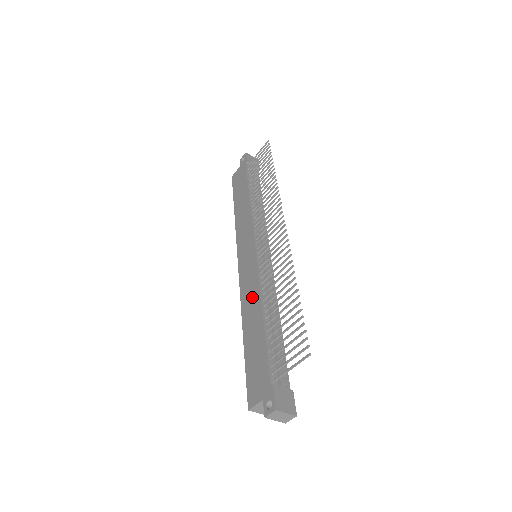
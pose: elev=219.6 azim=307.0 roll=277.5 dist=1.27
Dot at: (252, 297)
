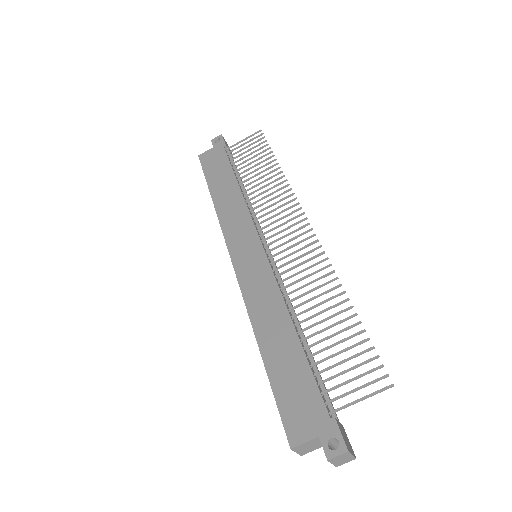
Dot at: (270, 305)
